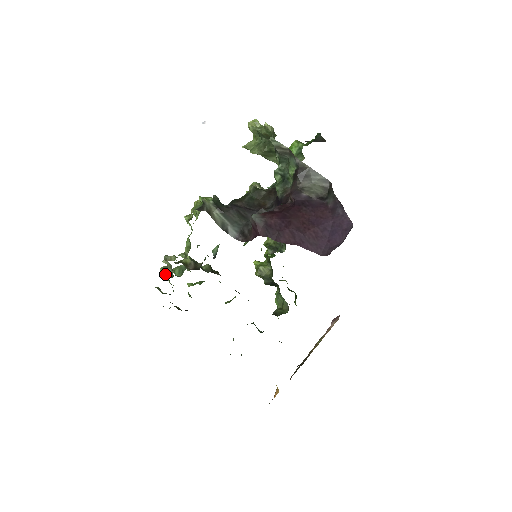
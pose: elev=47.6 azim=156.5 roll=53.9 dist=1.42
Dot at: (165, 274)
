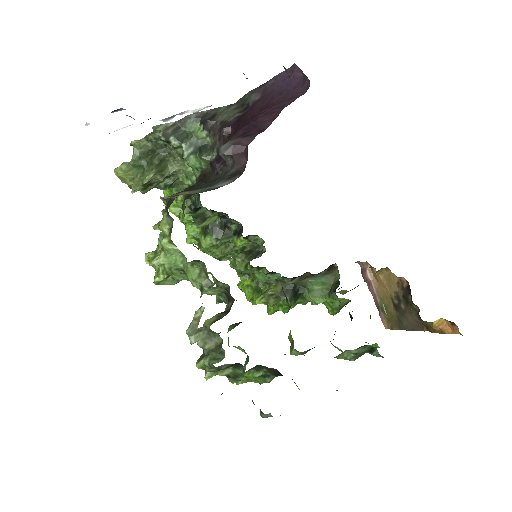
Dot at: (210, 356)
